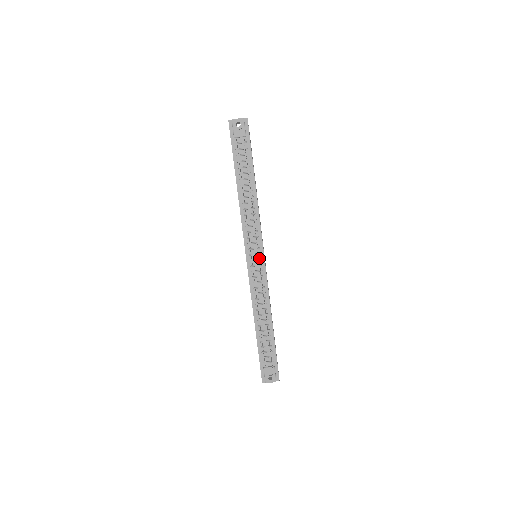
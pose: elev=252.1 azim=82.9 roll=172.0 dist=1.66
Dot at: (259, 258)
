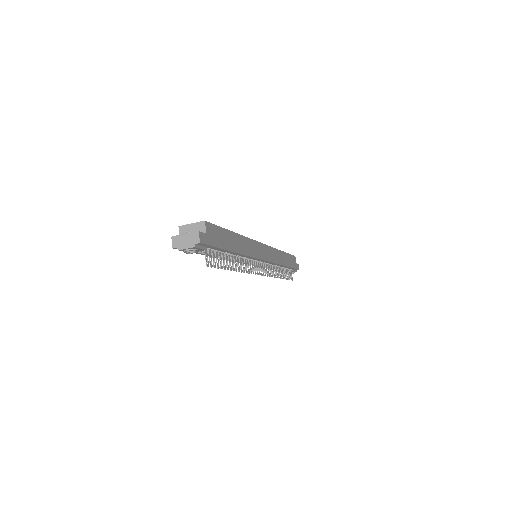
Dot at: (261, 262)
